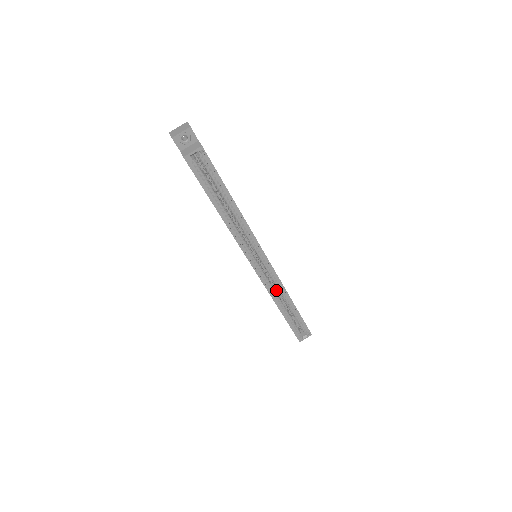
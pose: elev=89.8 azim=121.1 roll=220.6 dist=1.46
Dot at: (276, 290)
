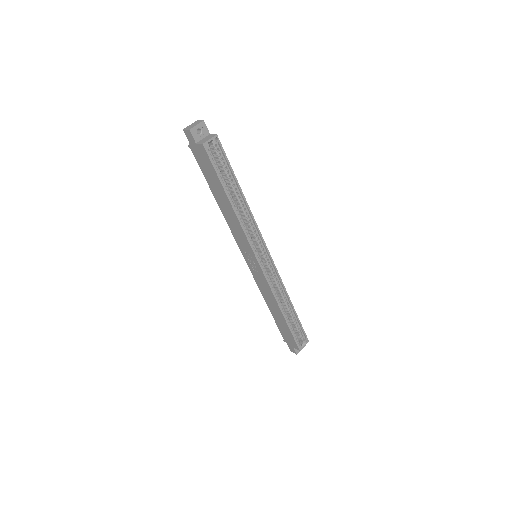
Dot at: (276, 292)
